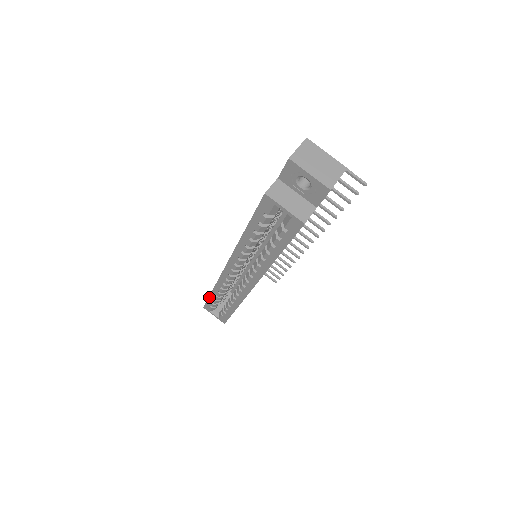
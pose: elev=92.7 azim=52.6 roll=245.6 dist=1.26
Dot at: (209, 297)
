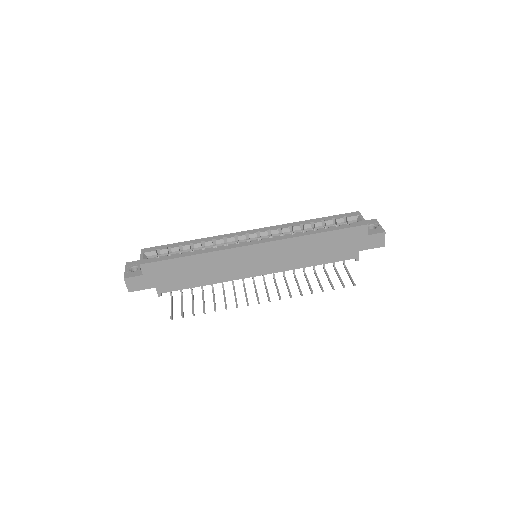
Dot at: (177, 243)
